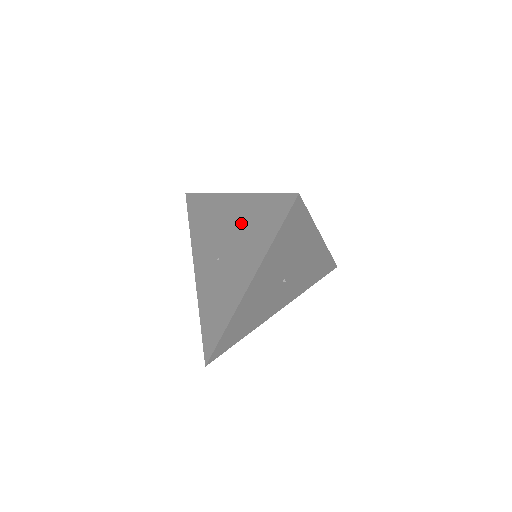
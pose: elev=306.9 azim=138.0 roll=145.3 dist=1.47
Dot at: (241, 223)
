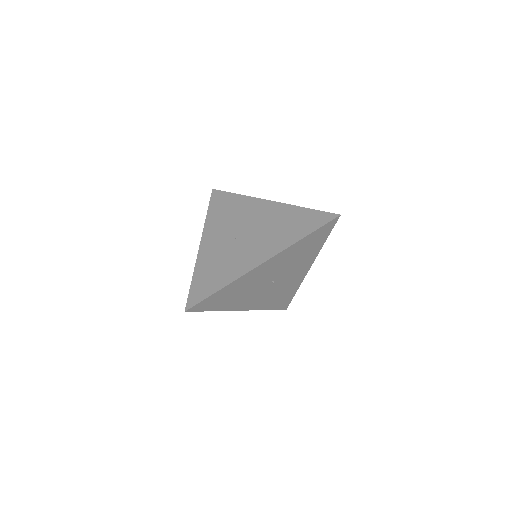
Dot at: (273, 220)
